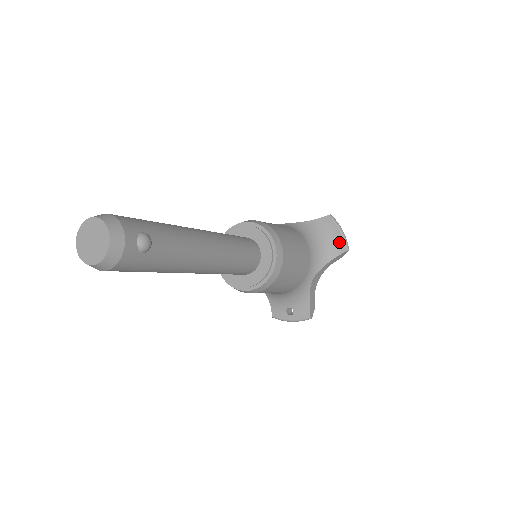
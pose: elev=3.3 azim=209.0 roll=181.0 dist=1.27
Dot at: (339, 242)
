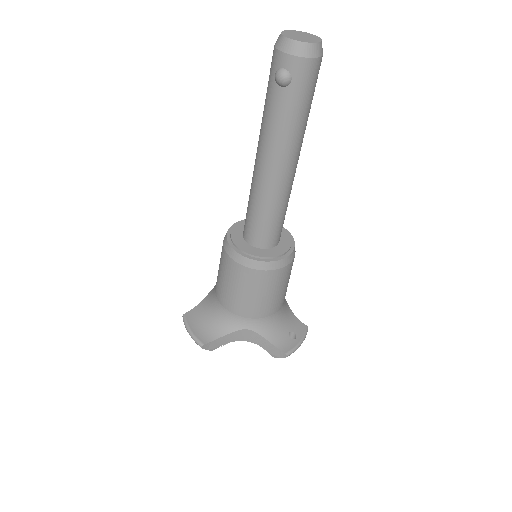
Dot at: occluded
